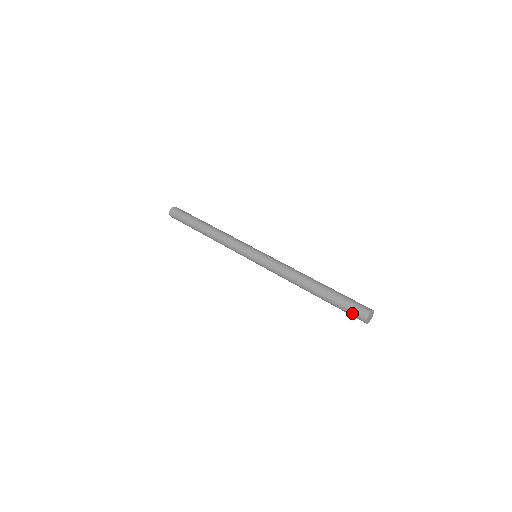
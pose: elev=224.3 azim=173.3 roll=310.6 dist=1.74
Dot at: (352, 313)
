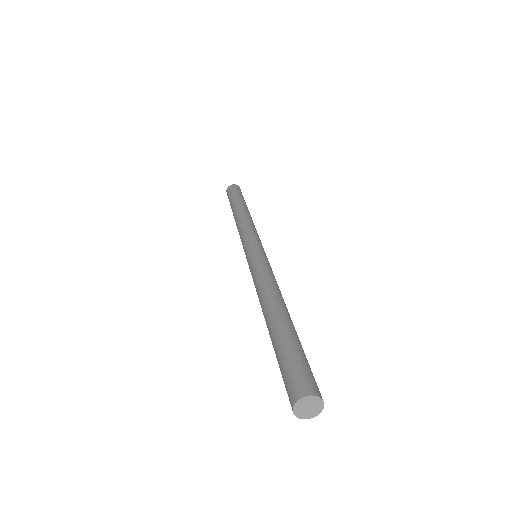
Dot at: occluded
